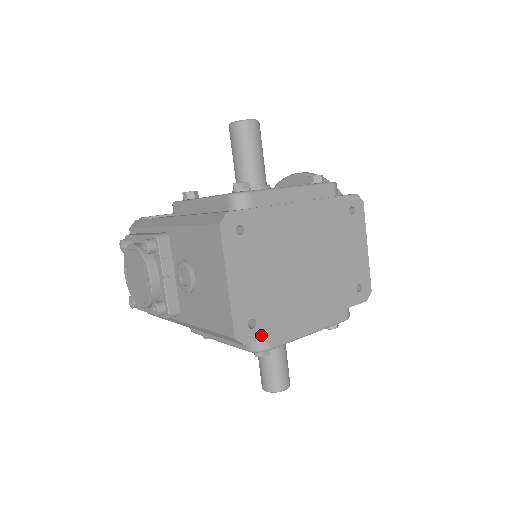
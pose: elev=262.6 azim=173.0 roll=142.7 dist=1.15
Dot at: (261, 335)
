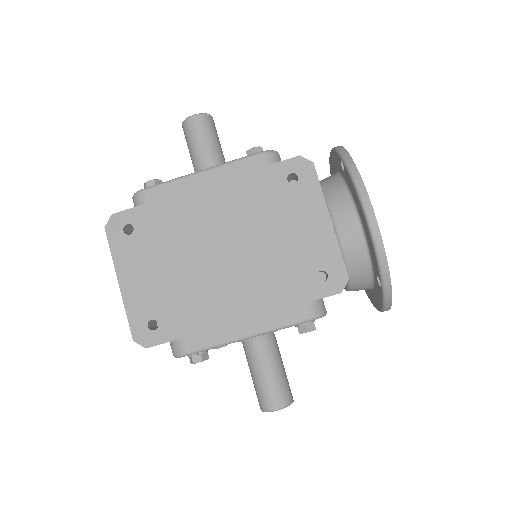
Dot at: (166, 337)
